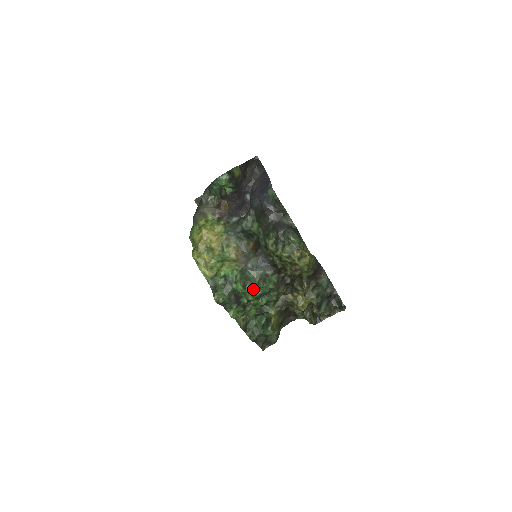
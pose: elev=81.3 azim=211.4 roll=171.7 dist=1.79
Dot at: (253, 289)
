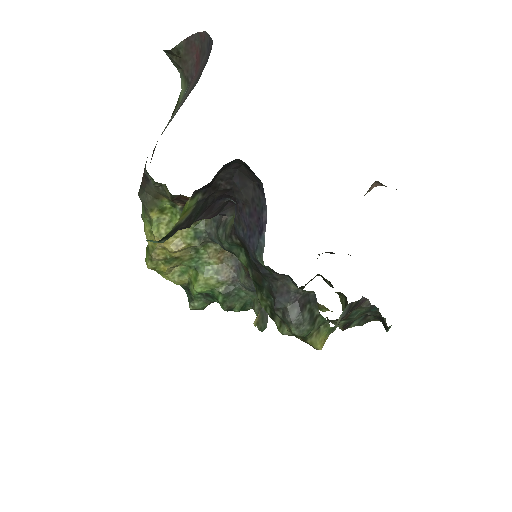
Dot at: (245, 307)
